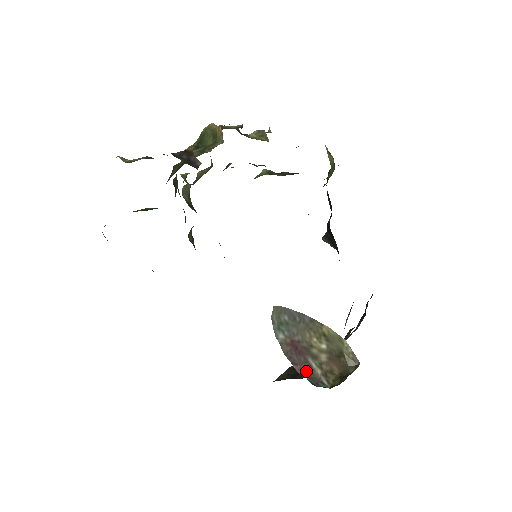
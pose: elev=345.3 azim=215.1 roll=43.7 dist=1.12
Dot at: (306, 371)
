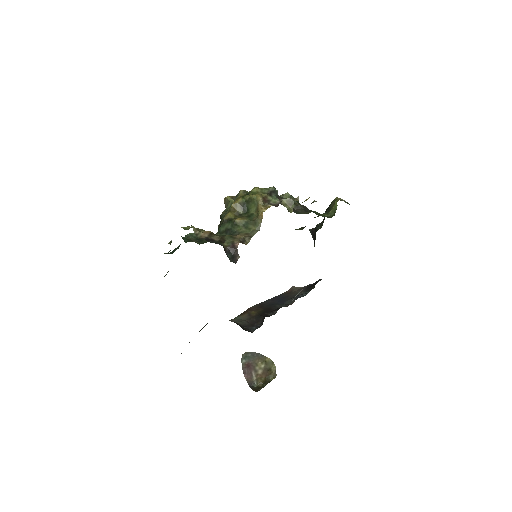
Dot at: (249, 378)
